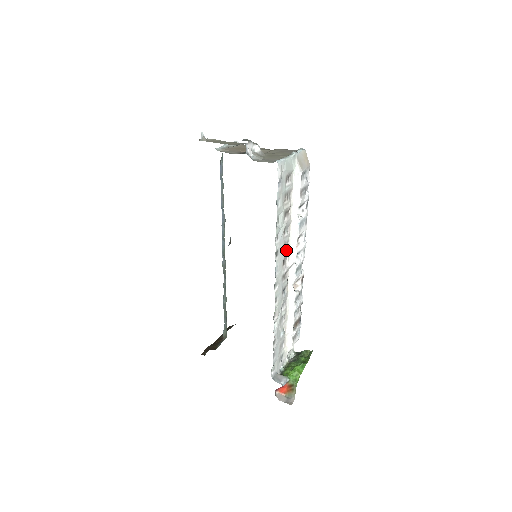
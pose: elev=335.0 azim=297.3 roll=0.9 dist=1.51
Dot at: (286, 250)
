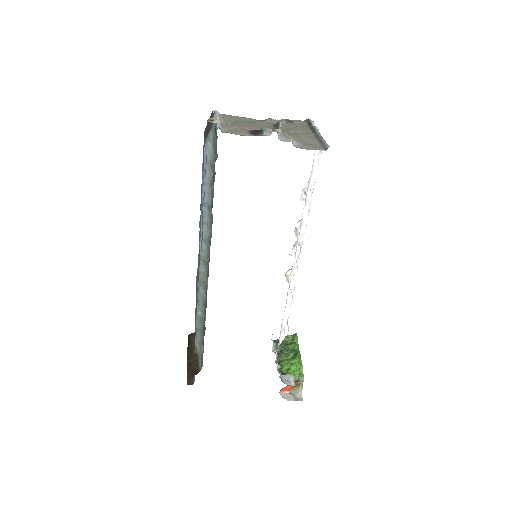
Dot at: (299, 244)
